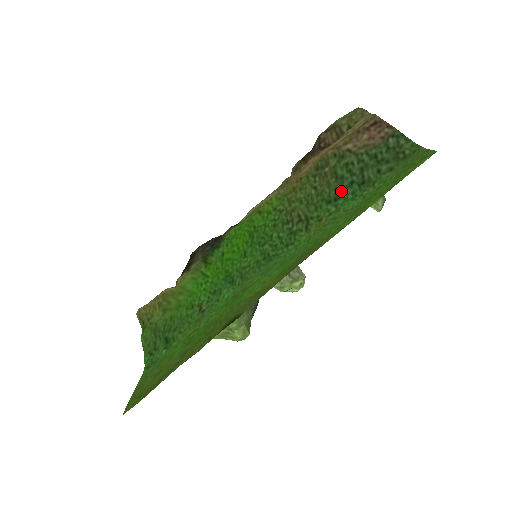
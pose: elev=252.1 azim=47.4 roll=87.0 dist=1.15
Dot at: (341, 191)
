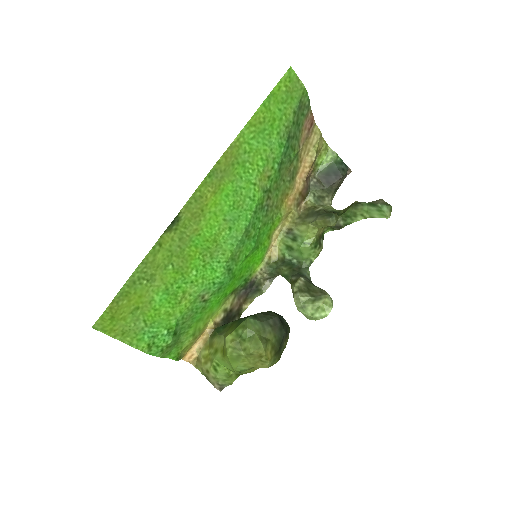
Dot at: (284, 158)
